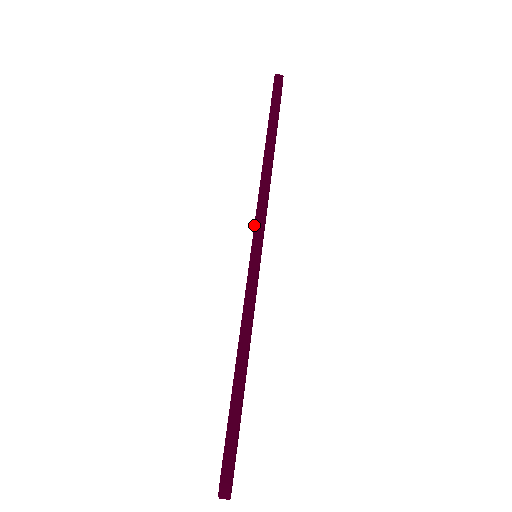
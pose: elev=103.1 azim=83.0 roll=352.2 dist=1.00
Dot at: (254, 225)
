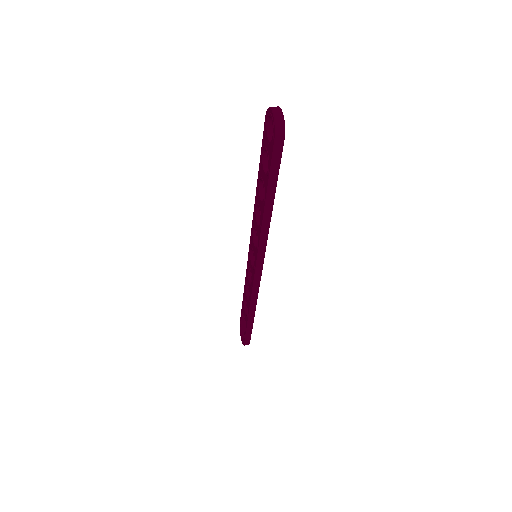
Dot at: (248, 257)
